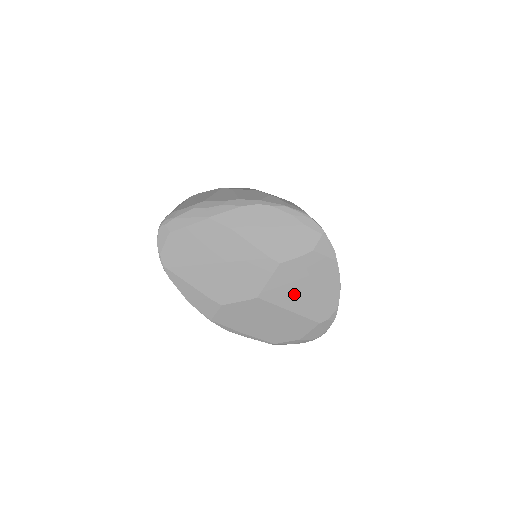
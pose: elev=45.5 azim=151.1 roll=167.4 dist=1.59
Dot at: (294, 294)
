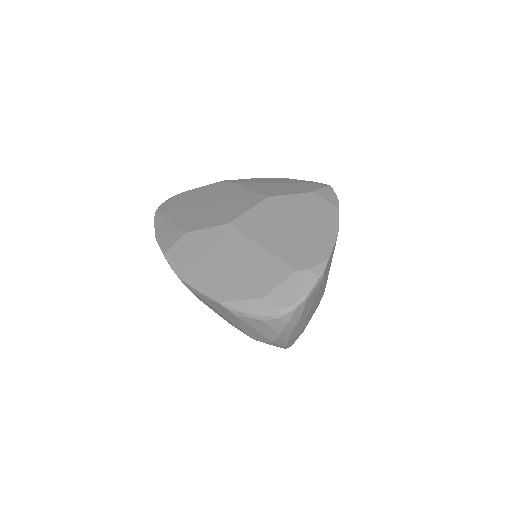
Dot at: (274, 229)
